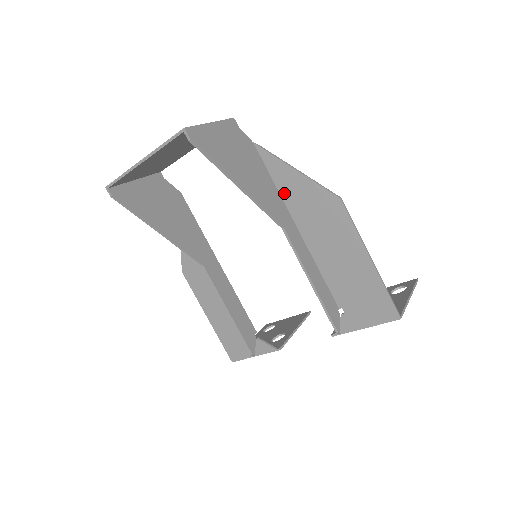
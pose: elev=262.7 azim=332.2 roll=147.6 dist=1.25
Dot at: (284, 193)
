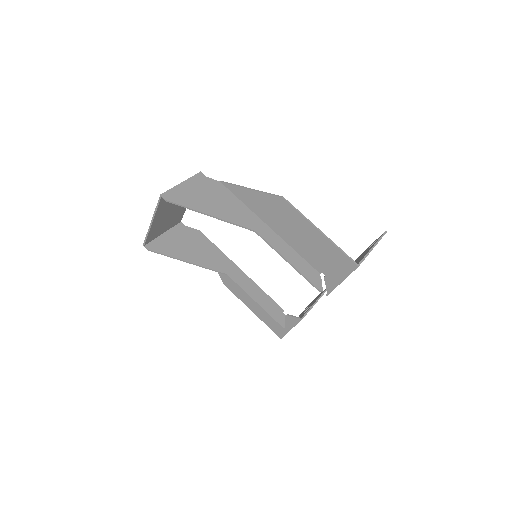
Dot at: (251, 207)
